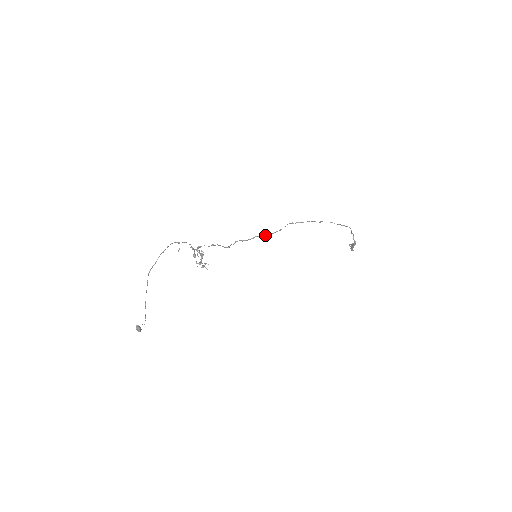
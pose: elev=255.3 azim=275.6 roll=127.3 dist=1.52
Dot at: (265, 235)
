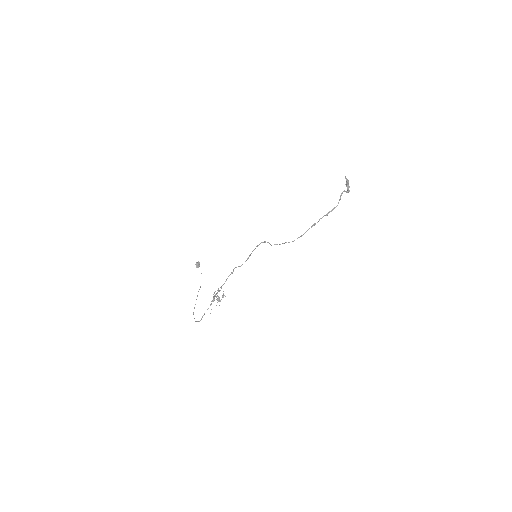
Dot at: occluded
